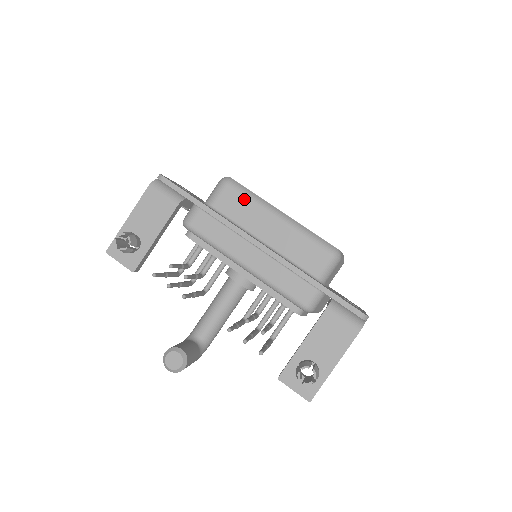
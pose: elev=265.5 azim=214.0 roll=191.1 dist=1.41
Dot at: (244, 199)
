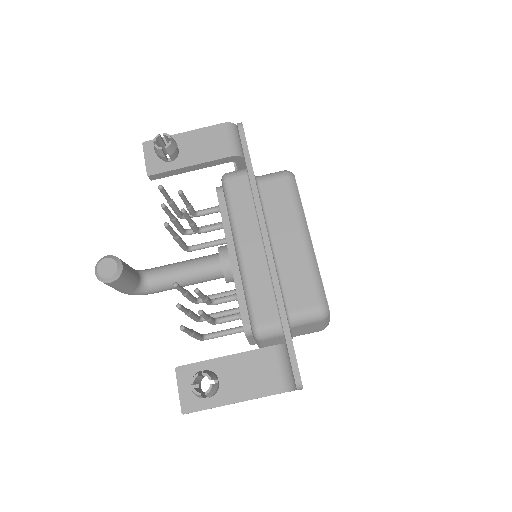
Dot at: (289, 199)
